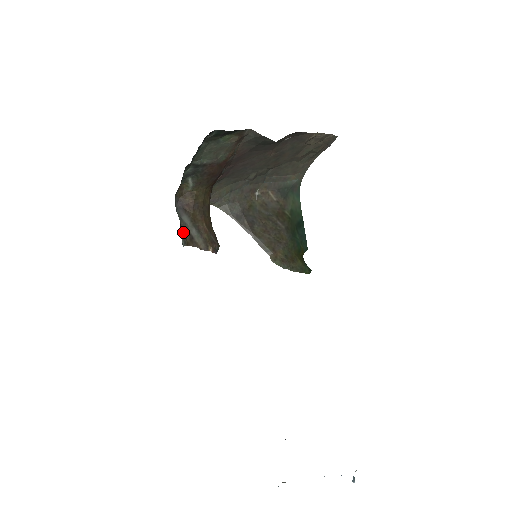
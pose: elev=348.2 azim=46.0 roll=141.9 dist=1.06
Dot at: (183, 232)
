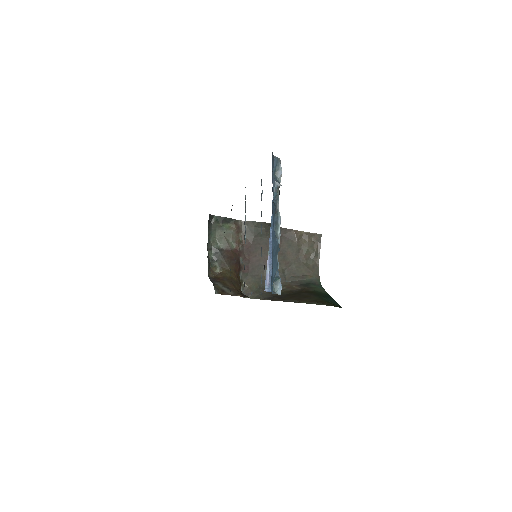
Dot at: (215, 287)
